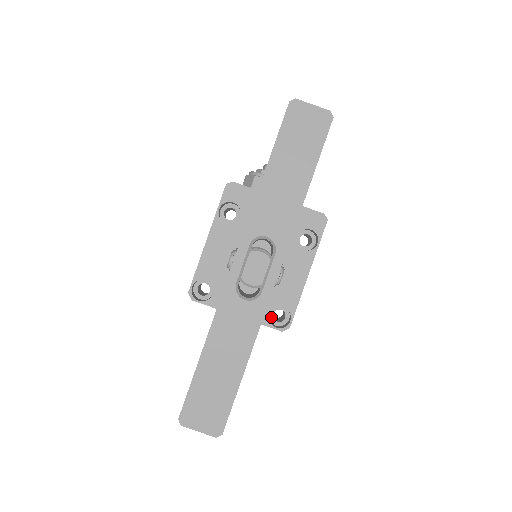
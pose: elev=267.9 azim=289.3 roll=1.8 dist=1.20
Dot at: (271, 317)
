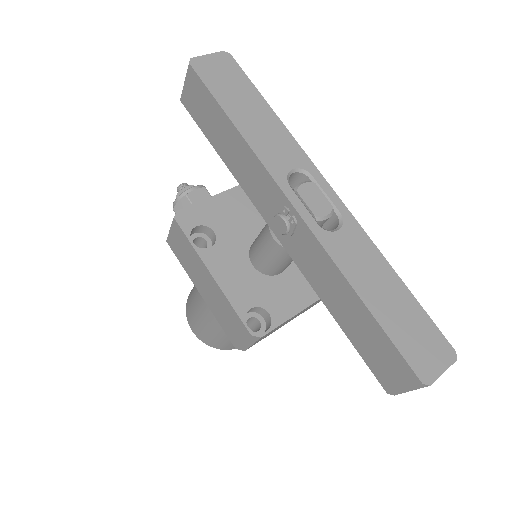
Dot at: occluded
